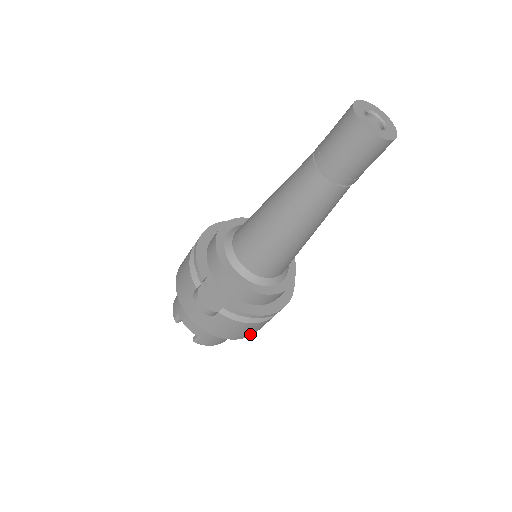
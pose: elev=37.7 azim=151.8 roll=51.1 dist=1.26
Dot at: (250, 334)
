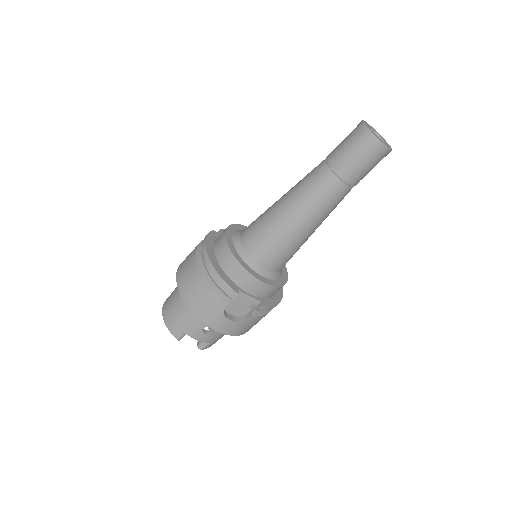
Dot at: occluded
